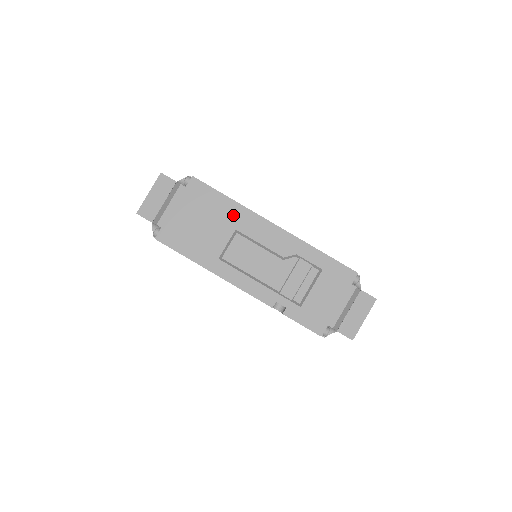
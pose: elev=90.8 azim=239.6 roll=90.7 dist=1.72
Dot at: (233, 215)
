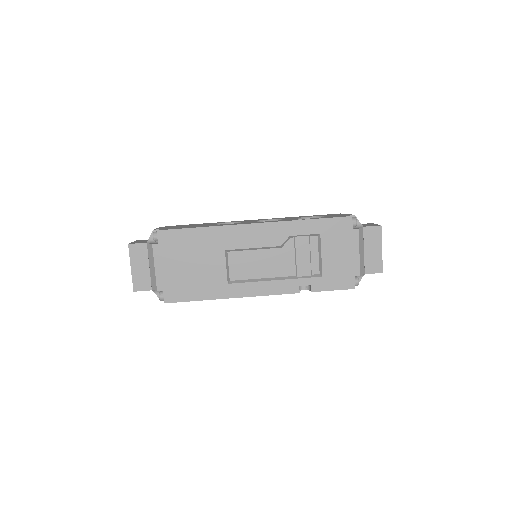
Dot at: (214, 240)
